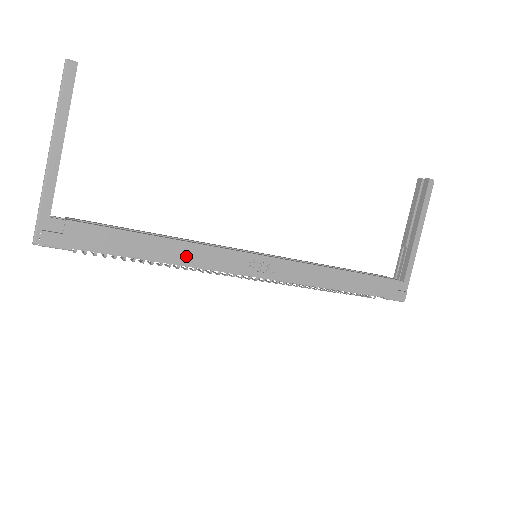
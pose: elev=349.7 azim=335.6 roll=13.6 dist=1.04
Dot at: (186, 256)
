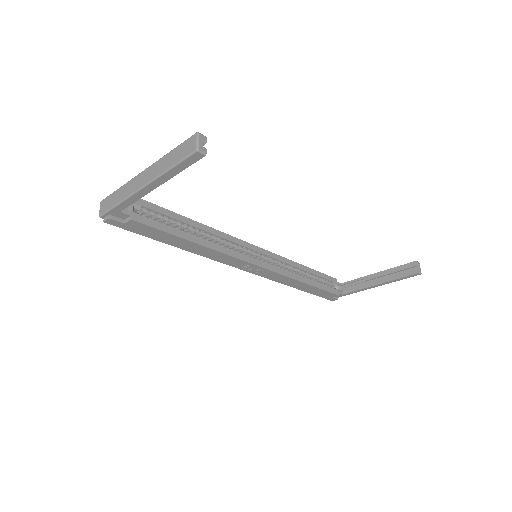
Dot at: (204, 253)
